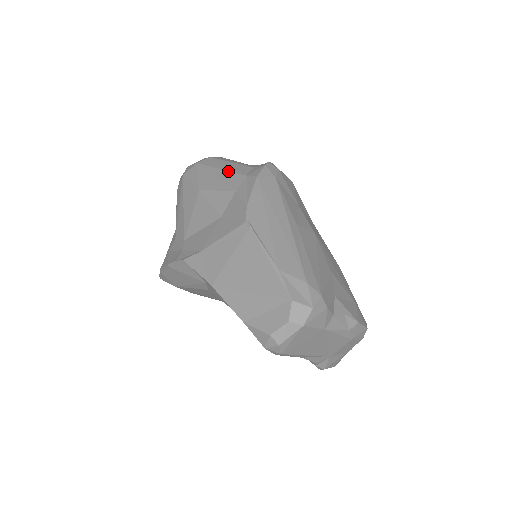
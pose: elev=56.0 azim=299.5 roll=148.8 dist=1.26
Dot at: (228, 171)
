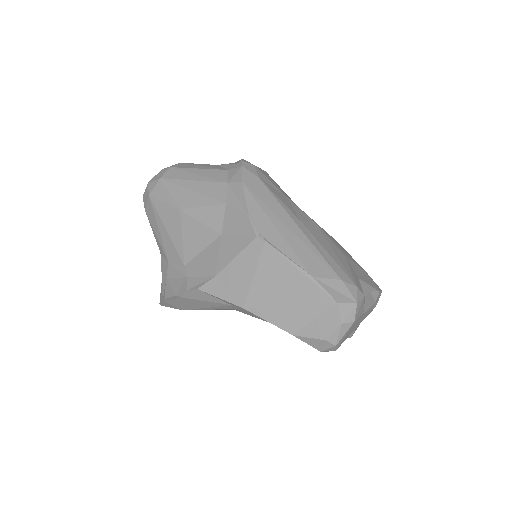
Dot at: (203, 181)
